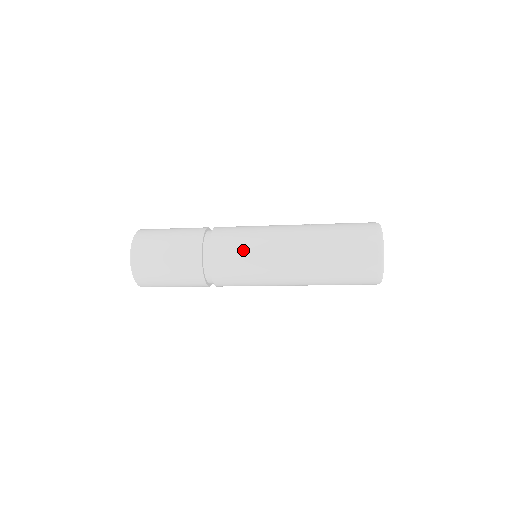
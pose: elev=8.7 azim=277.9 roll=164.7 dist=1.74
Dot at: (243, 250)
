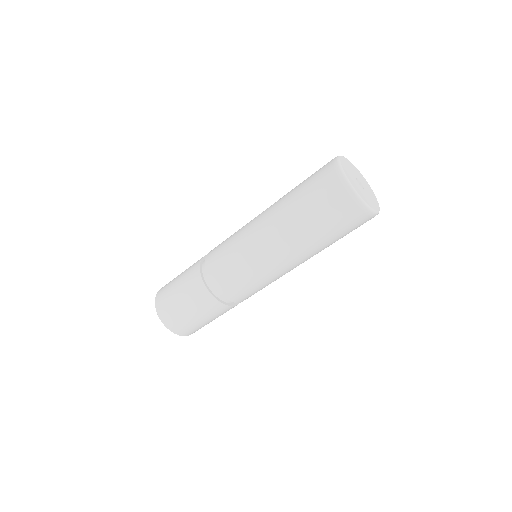
Dot at: occluded
